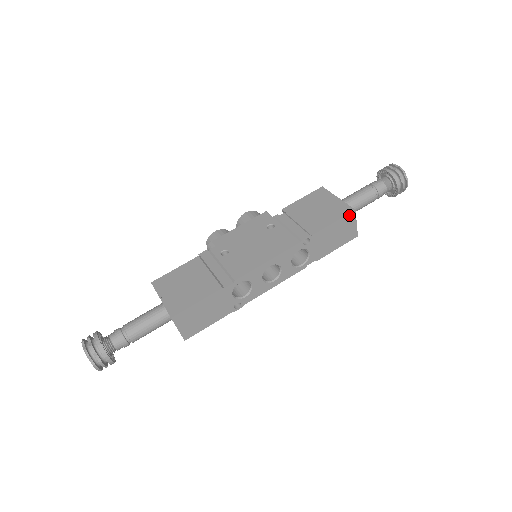
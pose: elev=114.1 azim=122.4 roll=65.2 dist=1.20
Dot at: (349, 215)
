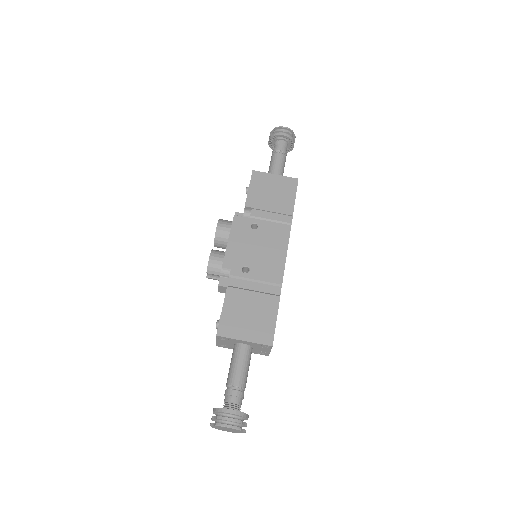
Dot at: (297, 185)
